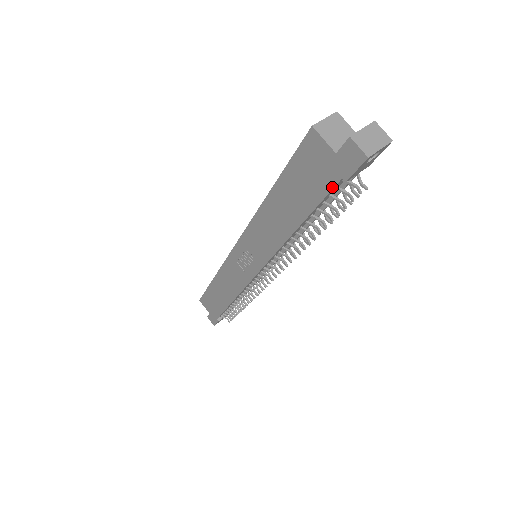
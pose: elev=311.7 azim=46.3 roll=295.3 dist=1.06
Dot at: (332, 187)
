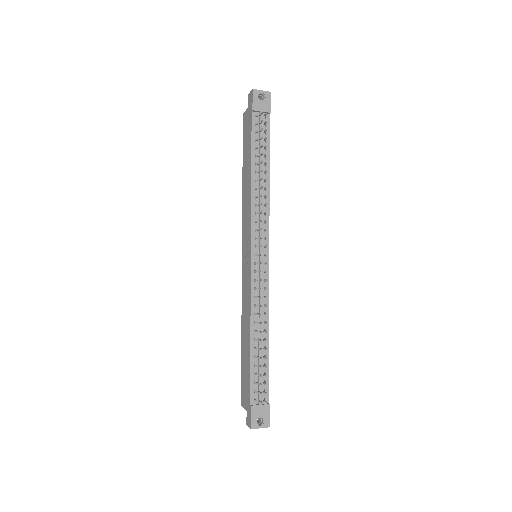
Dot at: (251, 121)
